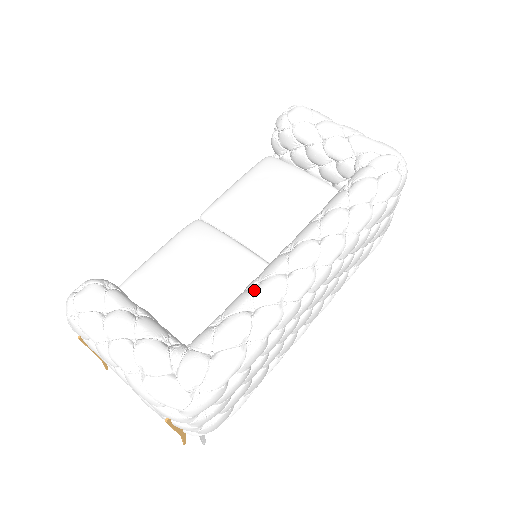
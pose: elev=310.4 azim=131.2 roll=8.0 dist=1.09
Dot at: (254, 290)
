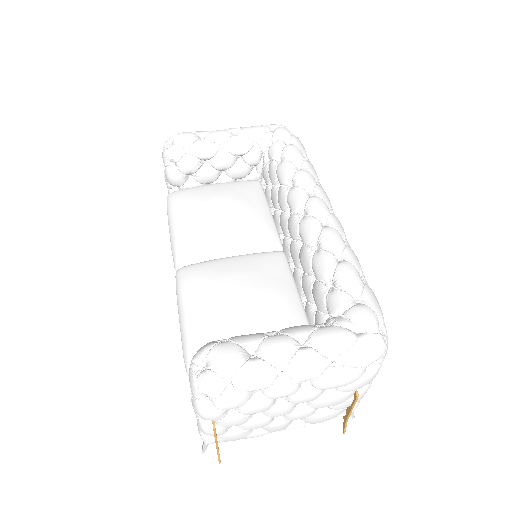
Dot at: (324, 248)
